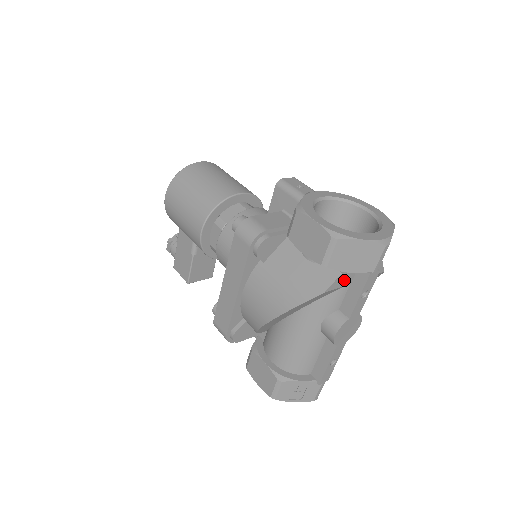
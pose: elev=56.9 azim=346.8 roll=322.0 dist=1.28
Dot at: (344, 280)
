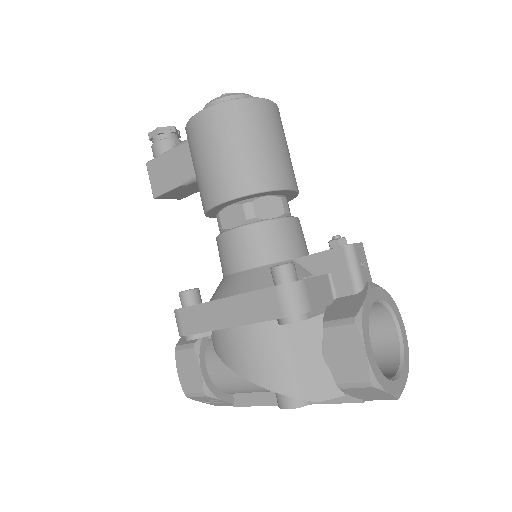
Dot at: occluded
